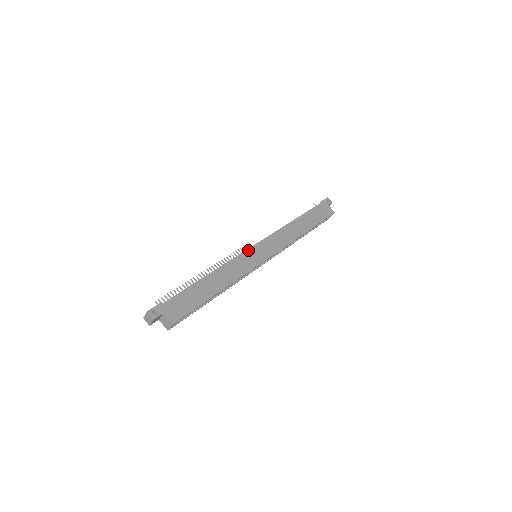
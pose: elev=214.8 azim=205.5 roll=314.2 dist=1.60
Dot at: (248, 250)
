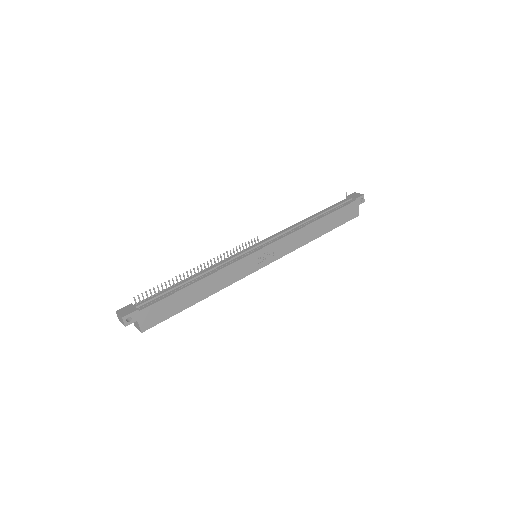
Dot at: (252, 254)
